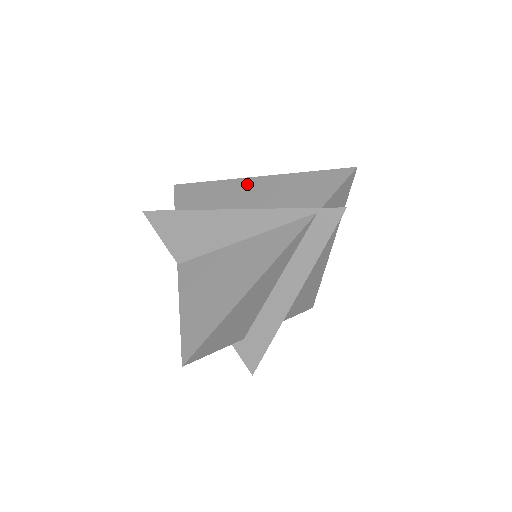
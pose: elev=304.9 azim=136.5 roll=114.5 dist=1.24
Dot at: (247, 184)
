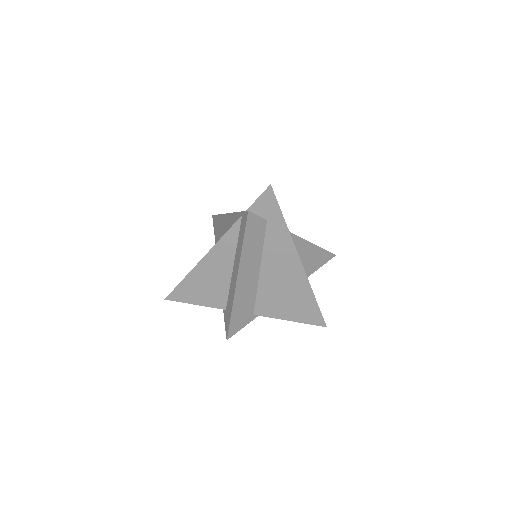
Dot at: occluded
